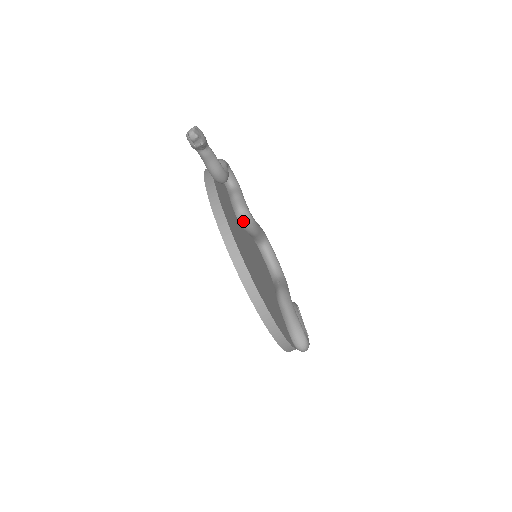
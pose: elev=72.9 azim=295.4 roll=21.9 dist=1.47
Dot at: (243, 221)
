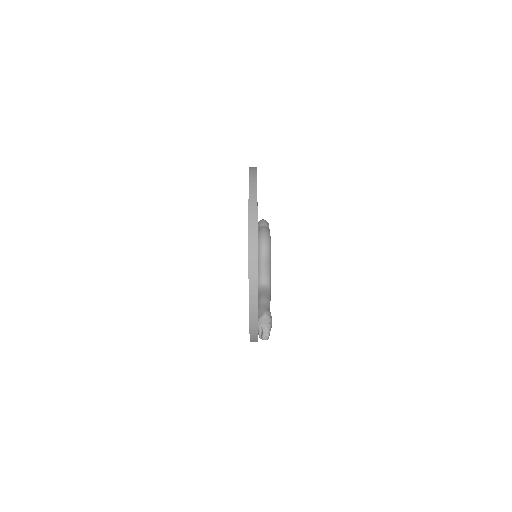
Dot at: occluded
